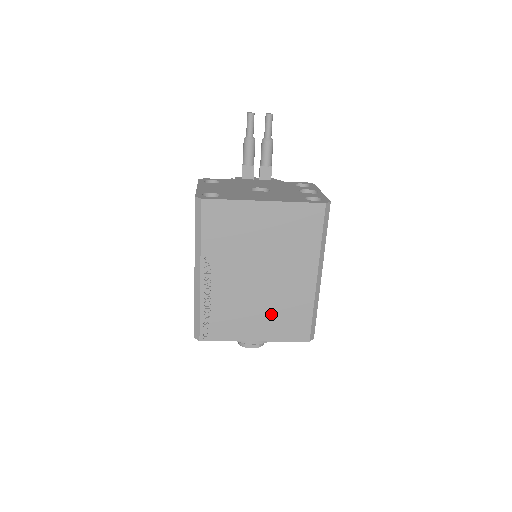
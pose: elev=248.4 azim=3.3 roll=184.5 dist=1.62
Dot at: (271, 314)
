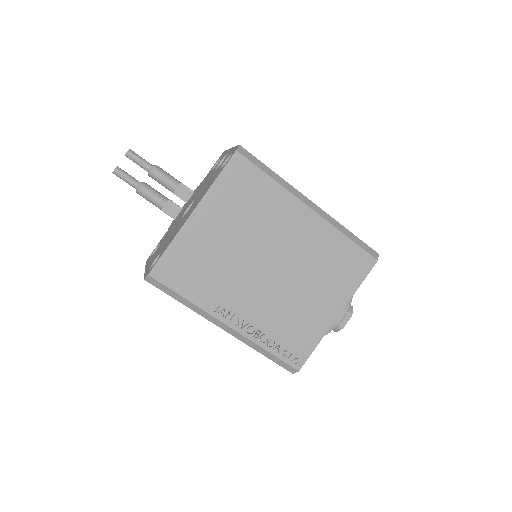
Dot at: (320, 281)
